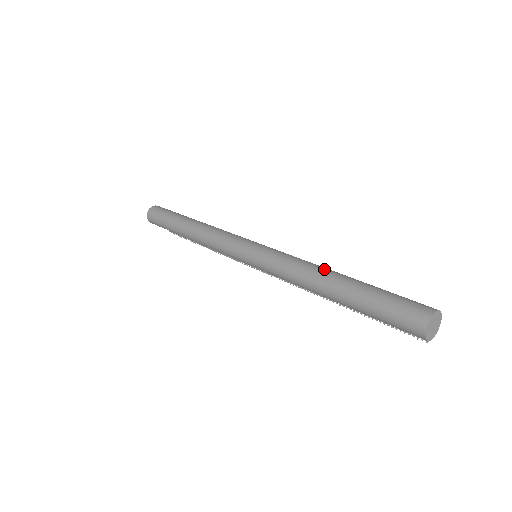
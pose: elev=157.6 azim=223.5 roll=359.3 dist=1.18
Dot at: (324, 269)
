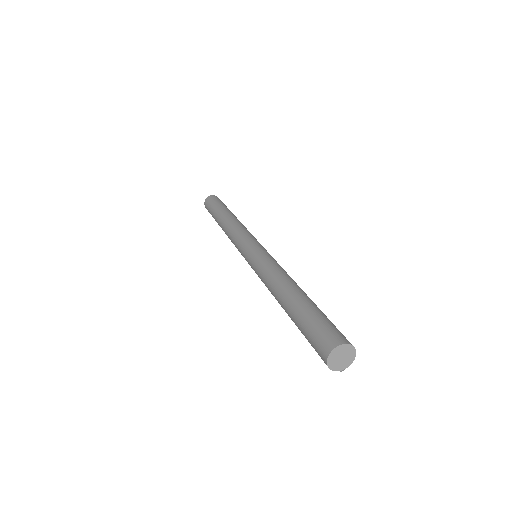
Dot at: (285, 281)
